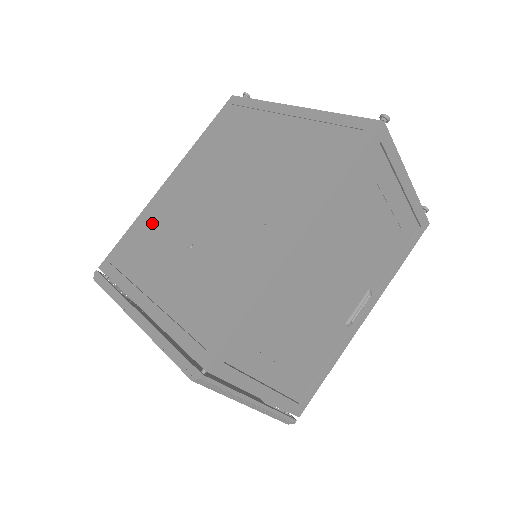
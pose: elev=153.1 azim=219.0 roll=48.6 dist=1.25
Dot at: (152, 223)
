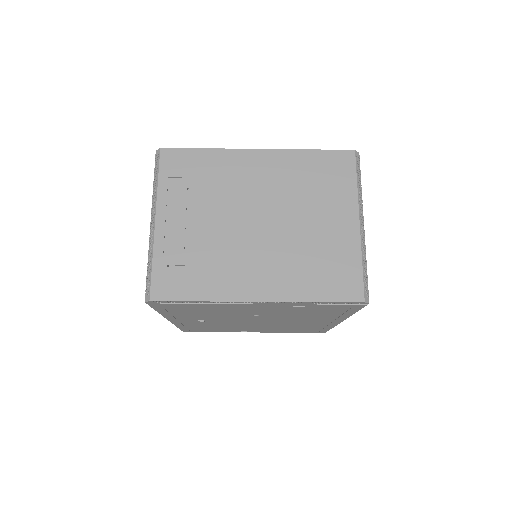
Dot at: occluded
